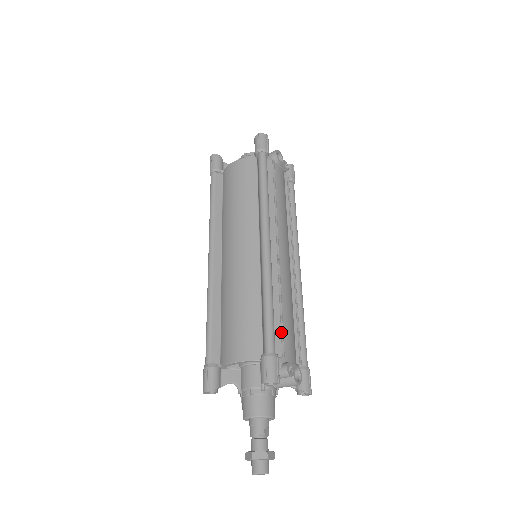
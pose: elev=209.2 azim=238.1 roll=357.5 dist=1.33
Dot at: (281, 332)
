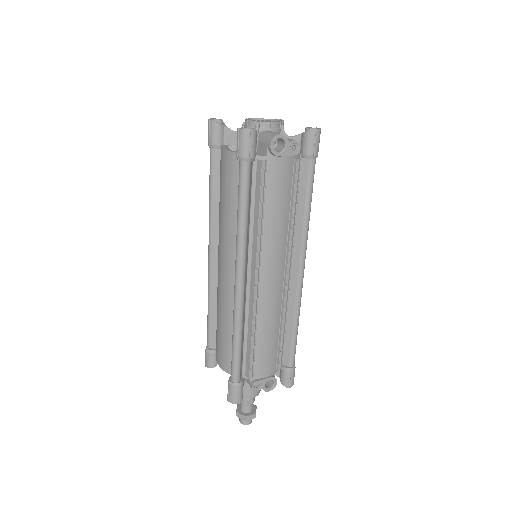
Dot at: (253, 358)
